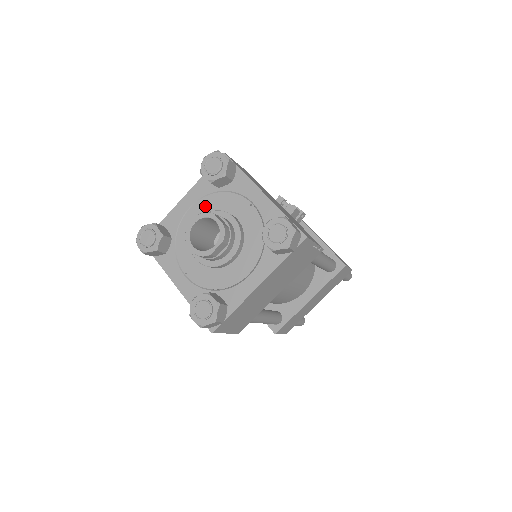
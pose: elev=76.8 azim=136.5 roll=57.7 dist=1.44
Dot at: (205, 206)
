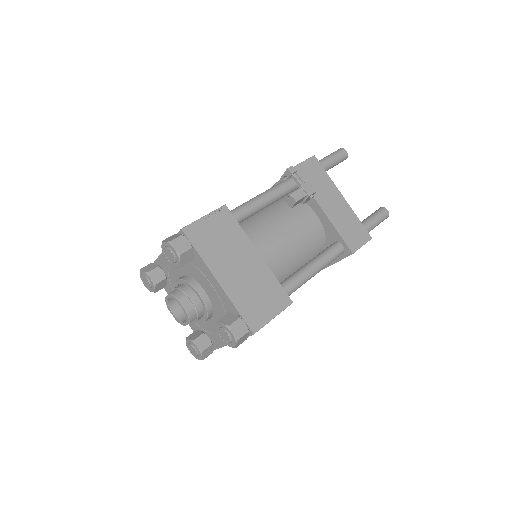
Dot at: (180, 267)
